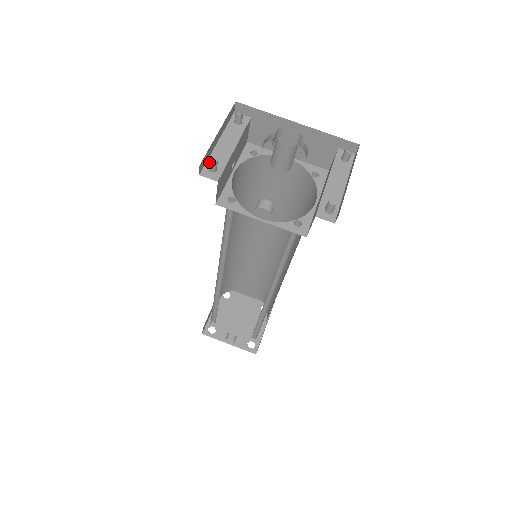
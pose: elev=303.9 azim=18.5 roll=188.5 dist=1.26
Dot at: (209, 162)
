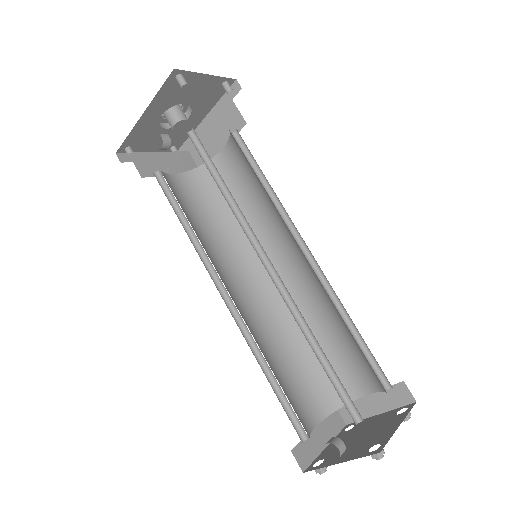
Dot at: (126, 152)
